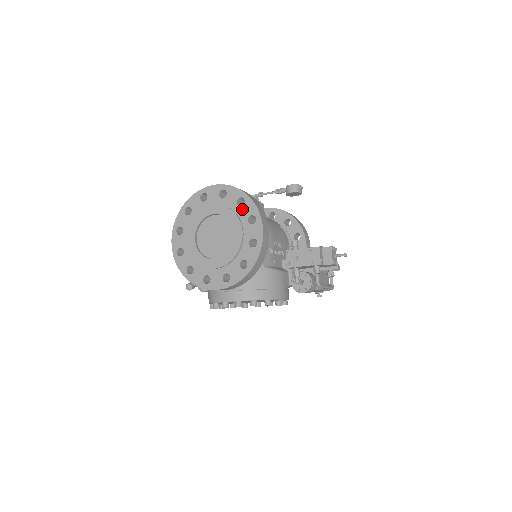
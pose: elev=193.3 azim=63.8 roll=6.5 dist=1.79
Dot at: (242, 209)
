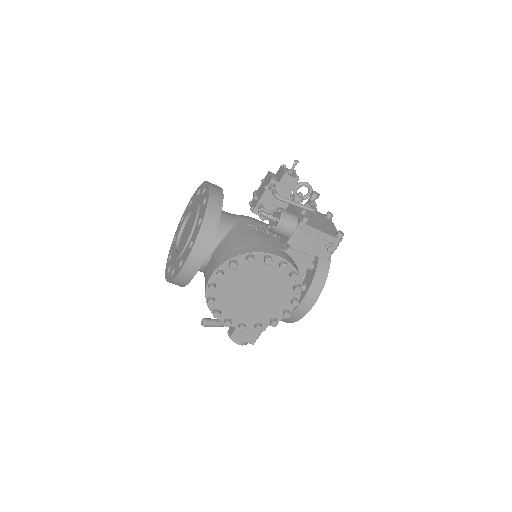
Dot at: (199, 194)
